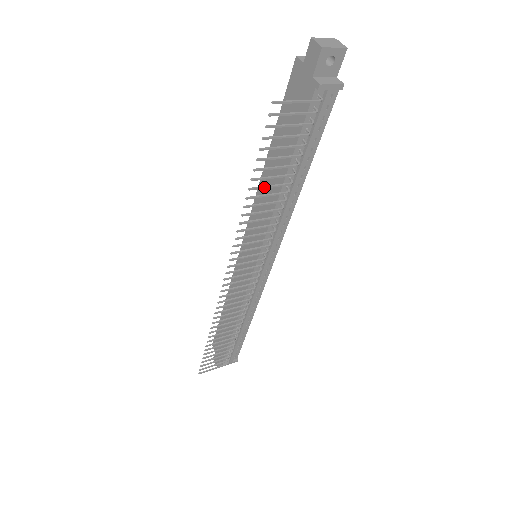
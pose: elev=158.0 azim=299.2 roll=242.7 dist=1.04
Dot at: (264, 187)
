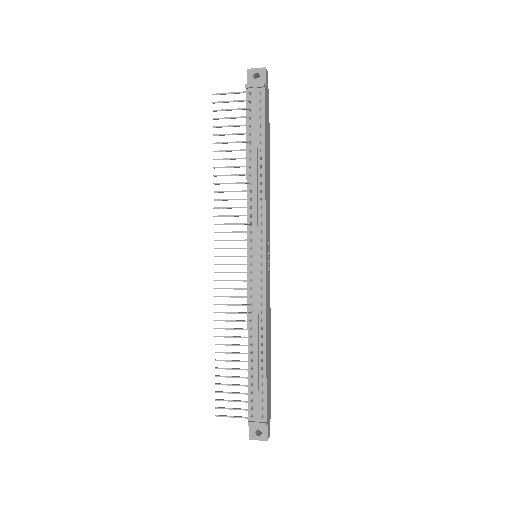
Dot at: (225, 159)
